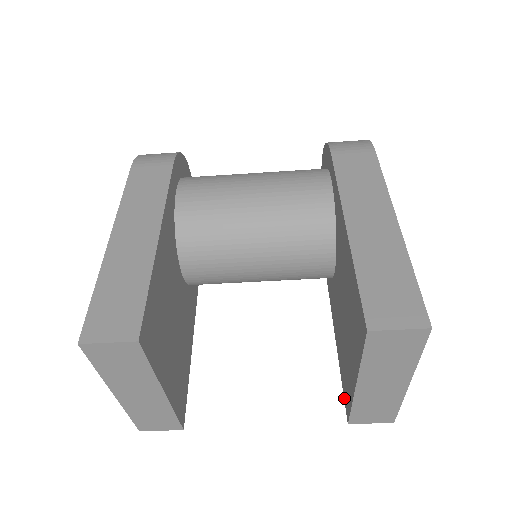
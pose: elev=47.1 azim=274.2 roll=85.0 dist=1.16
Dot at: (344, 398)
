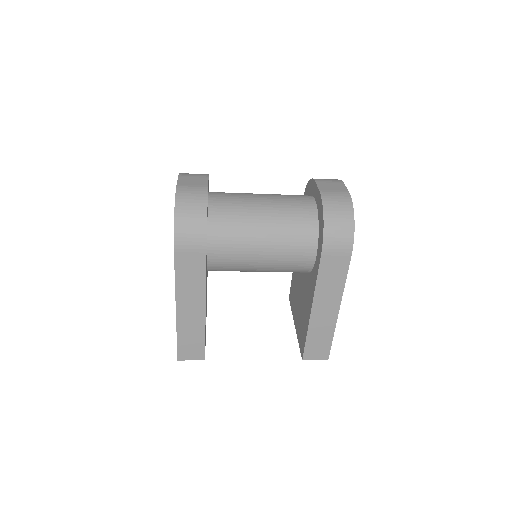
Dot at: (290, 289)
